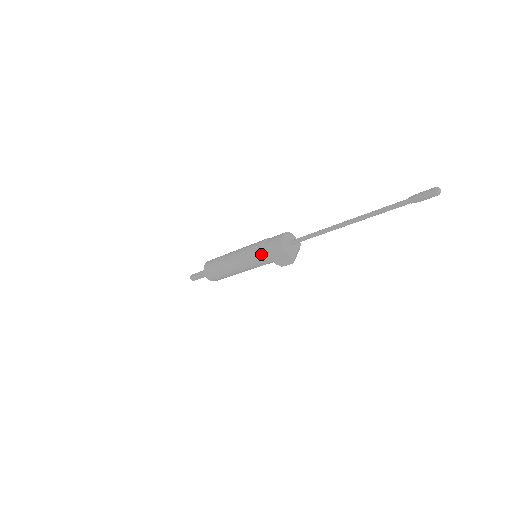
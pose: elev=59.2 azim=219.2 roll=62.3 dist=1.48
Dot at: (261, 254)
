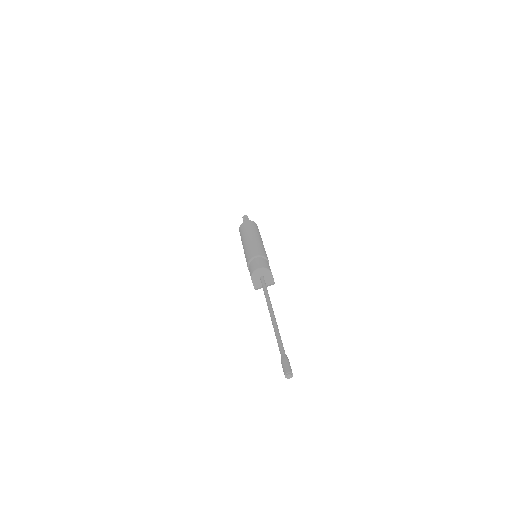
Dot at: (247, 262)
